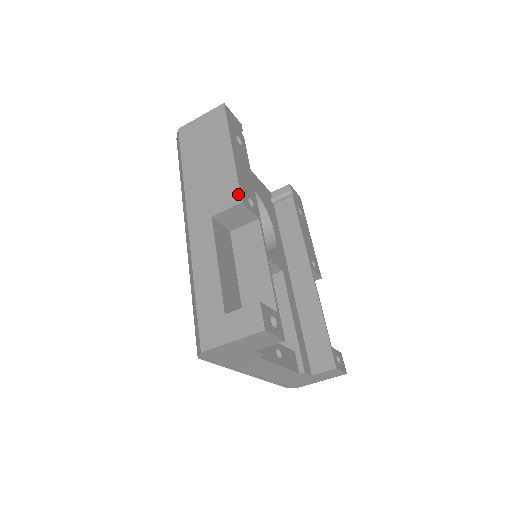
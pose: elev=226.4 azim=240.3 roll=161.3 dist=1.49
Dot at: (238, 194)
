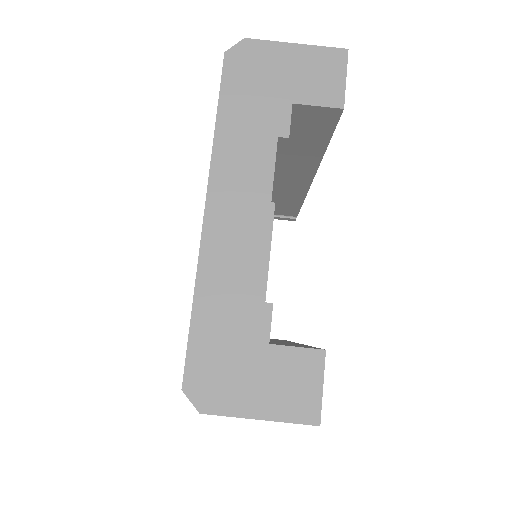
Dot at: occluded
